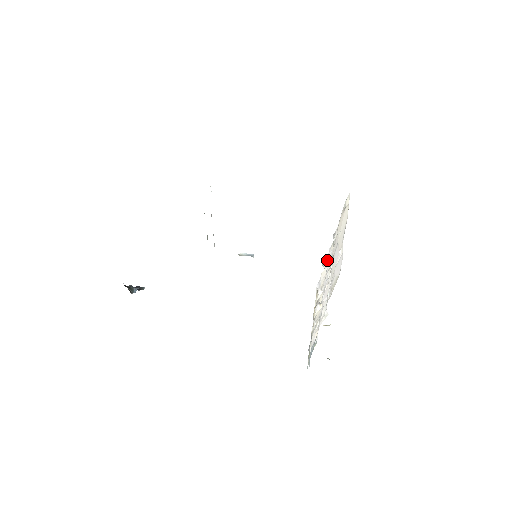
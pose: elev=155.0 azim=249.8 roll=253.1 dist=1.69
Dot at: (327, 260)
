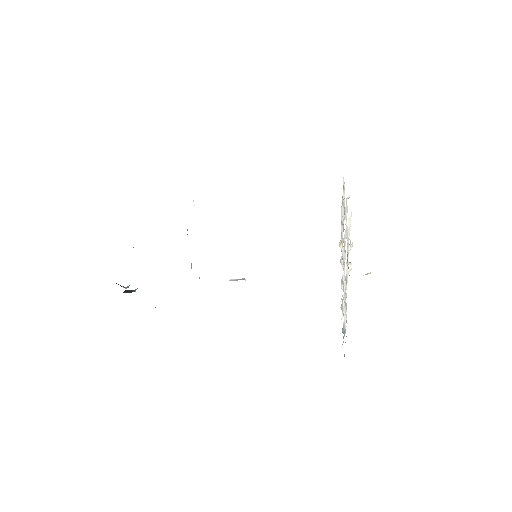
Dot at: (345, 220)
